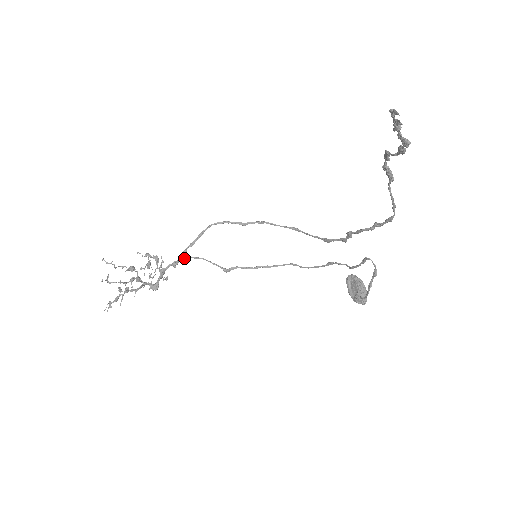
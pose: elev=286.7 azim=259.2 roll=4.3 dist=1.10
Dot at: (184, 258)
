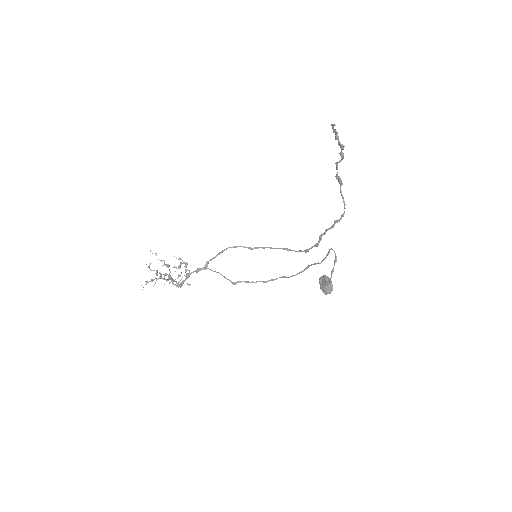
Dot at: (205, 268)
